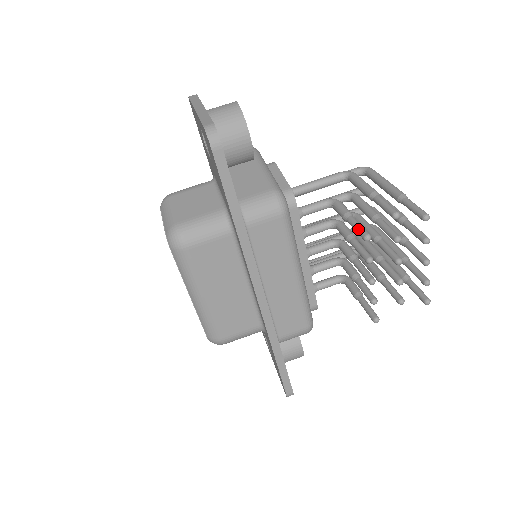
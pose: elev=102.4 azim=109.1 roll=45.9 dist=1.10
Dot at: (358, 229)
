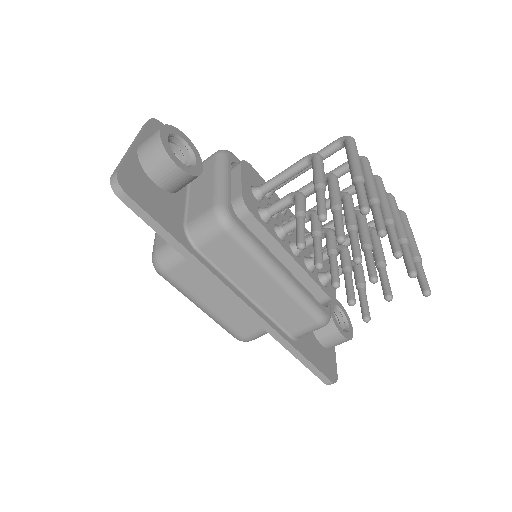
Dot at: (296, 235)
